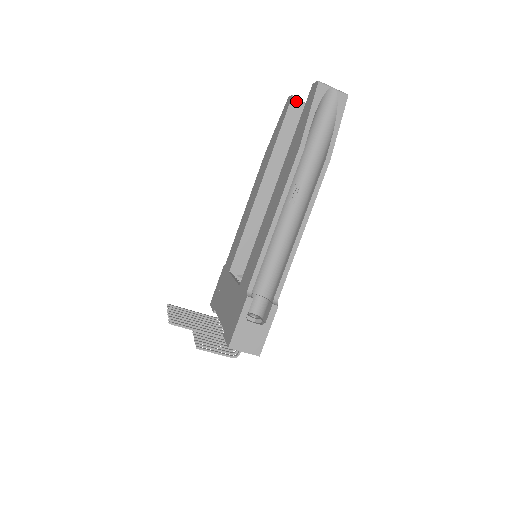
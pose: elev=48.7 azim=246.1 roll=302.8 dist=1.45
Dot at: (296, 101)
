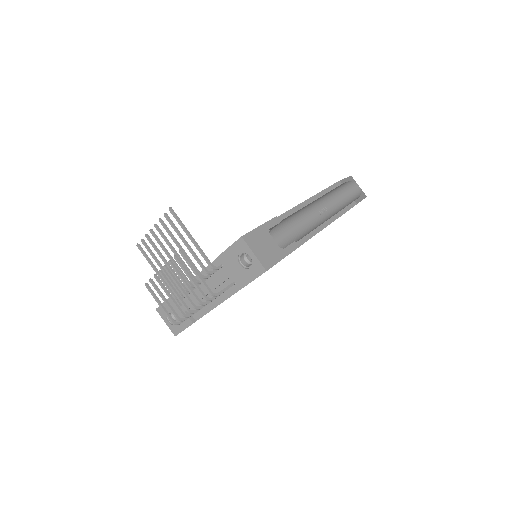
Dot at: occluded
